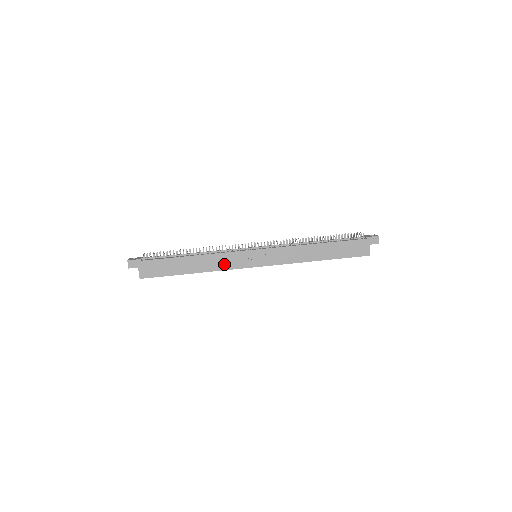
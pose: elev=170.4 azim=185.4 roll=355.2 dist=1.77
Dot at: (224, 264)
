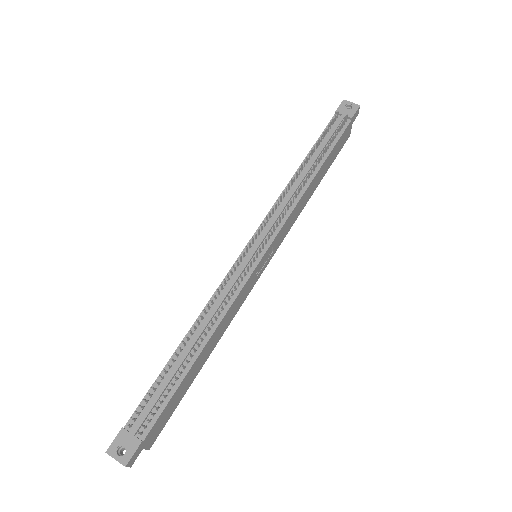
Dot at: (235, 310)
